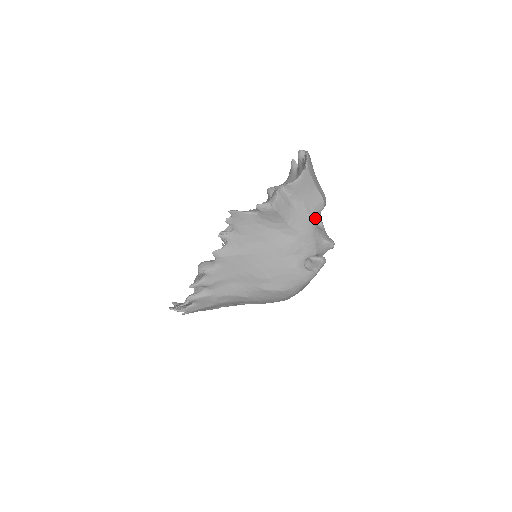
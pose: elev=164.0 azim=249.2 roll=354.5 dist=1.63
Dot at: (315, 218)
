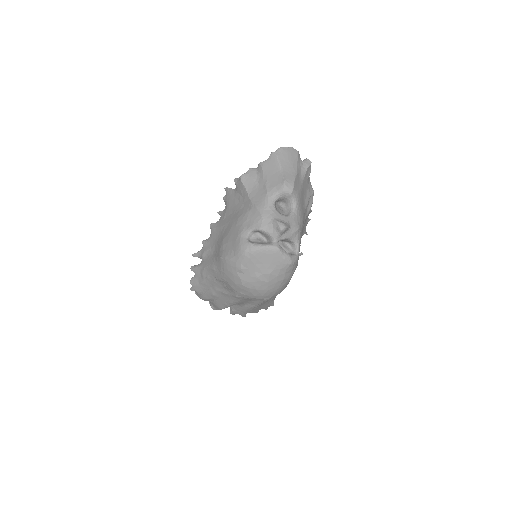
Dot at: (272, 196)
